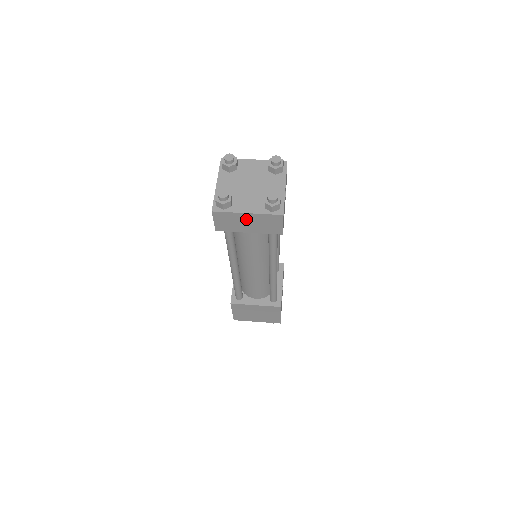
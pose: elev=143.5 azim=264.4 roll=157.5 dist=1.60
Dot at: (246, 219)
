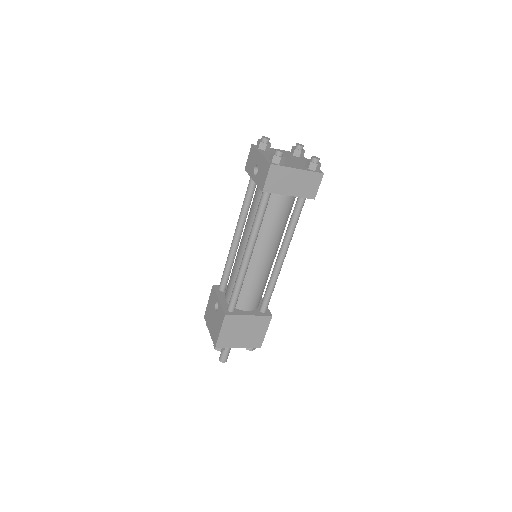
Dot at: (294, 177)
